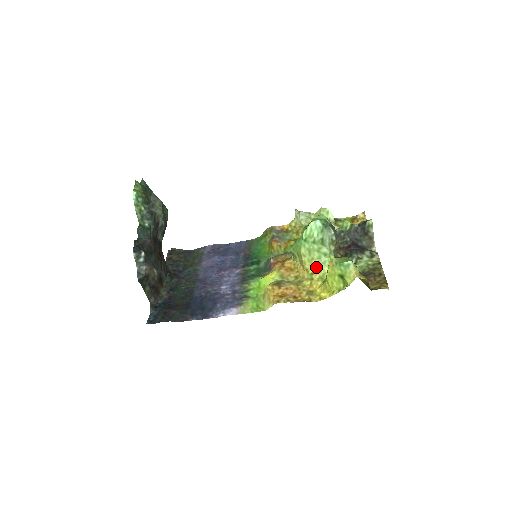
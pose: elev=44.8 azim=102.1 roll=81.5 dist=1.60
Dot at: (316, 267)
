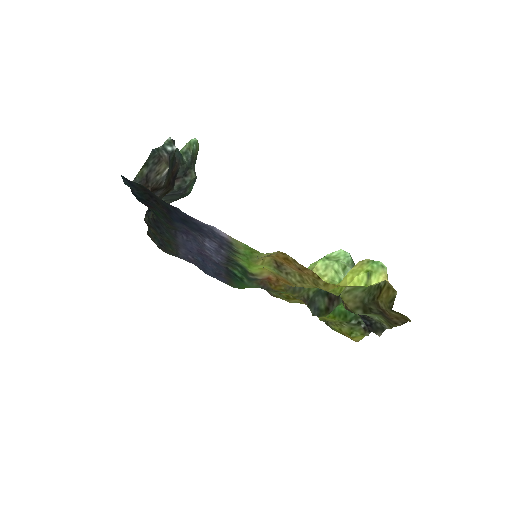
Dot at: occluded
